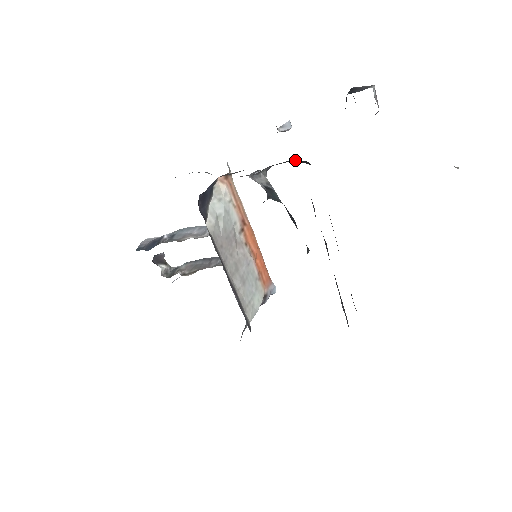
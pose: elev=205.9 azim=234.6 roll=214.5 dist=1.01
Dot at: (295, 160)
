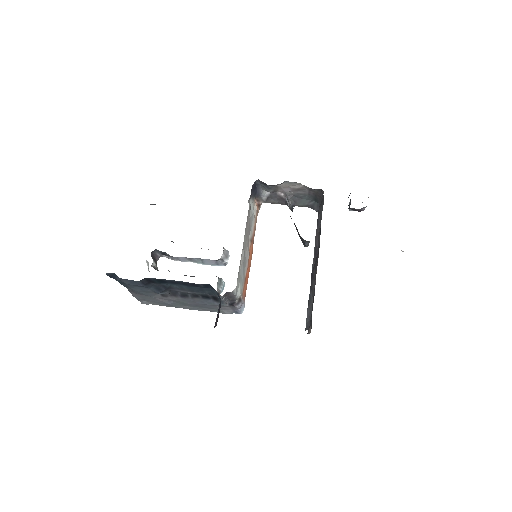
Dot at: (313, 205)
